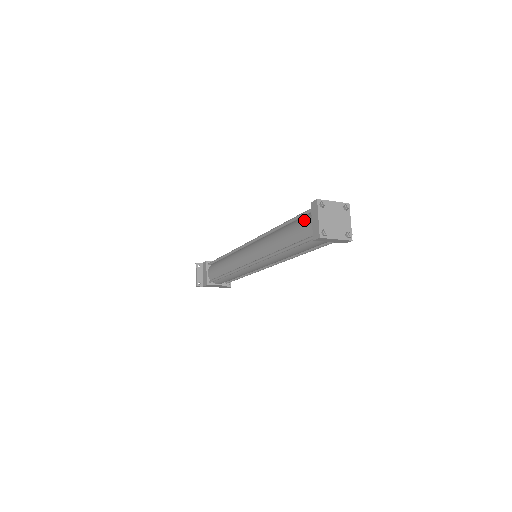
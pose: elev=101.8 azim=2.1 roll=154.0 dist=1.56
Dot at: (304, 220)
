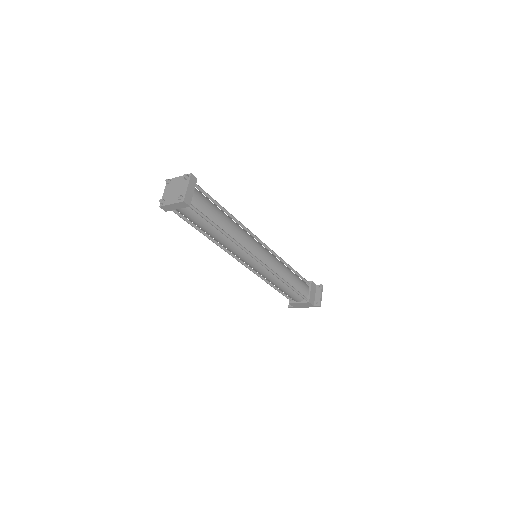
Dot at: occluded
